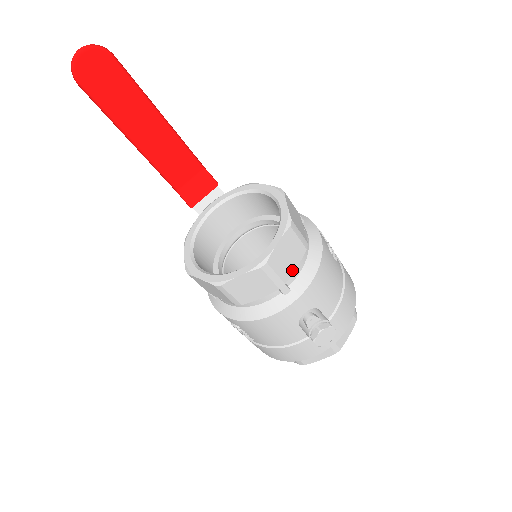
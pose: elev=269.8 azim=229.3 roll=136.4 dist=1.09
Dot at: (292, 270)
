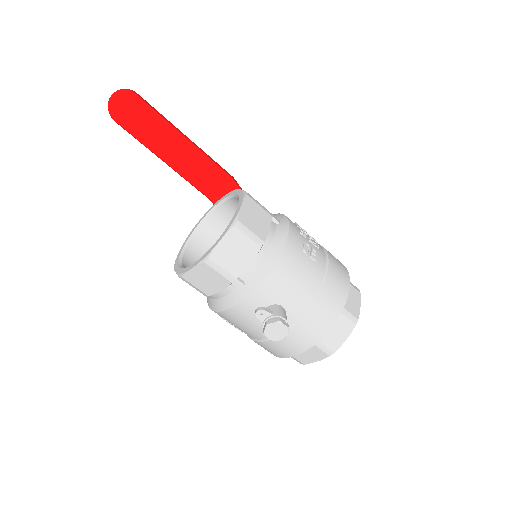
Dot at: (244, 266)
